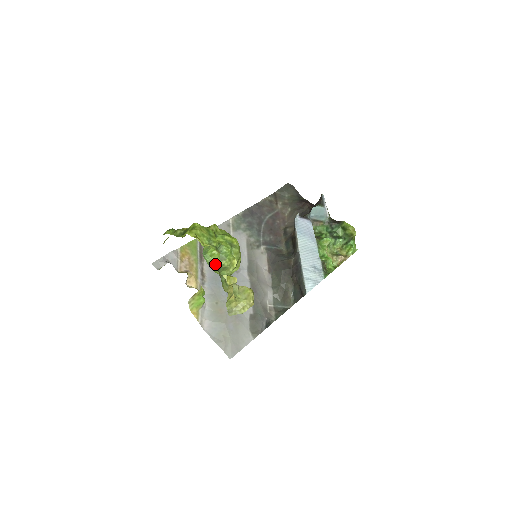
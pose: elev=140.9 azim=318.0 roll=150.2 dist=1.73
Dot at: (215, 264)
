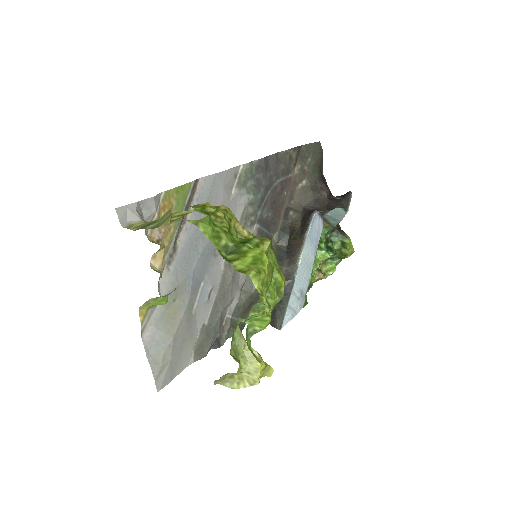
Dot at: (254, 333)
